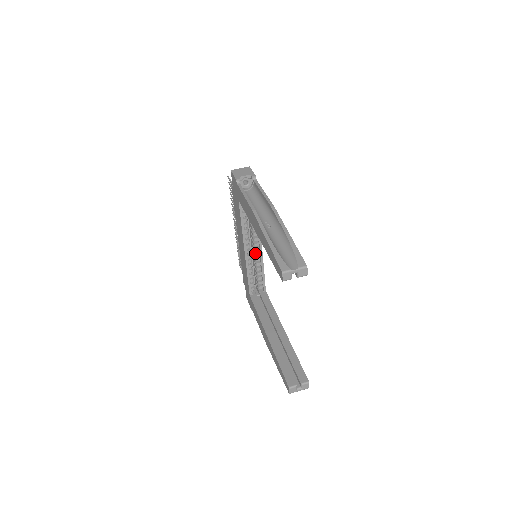
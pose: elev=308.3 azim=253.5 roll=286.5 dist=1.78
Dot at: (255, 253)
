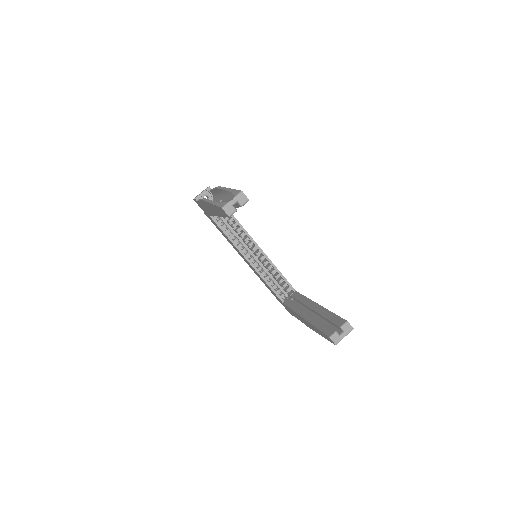
Dot at: (259, 258)
